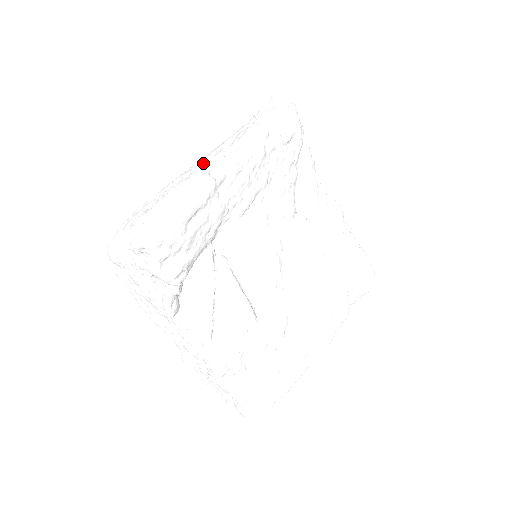
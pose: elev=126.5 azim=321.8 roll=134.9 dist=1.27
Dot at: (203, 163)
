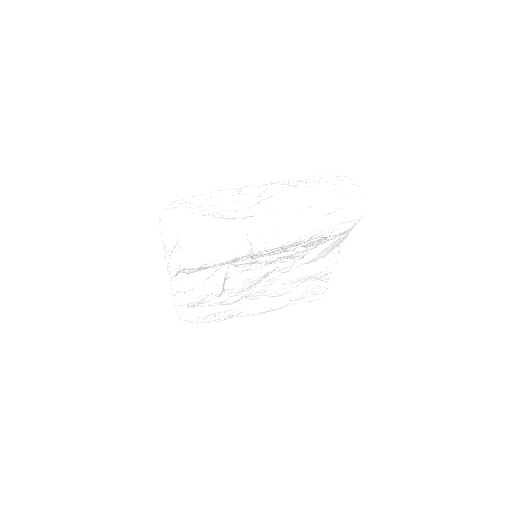
Dot at: (257, 231)
